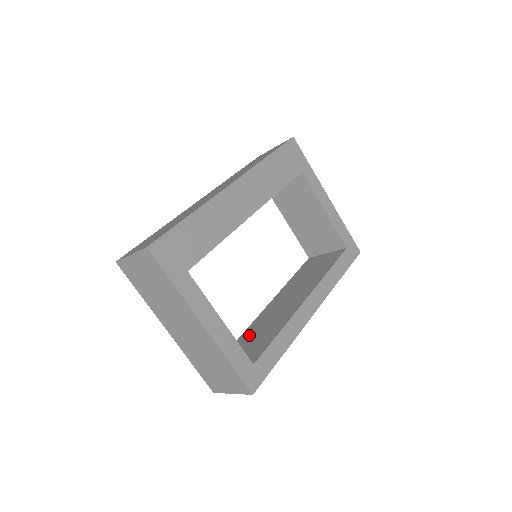
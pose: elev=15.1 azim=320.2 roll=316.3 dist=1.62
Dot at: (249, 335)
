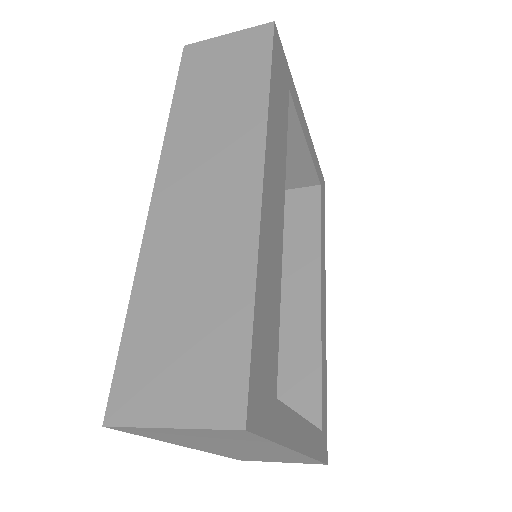
Dot at: occluded
